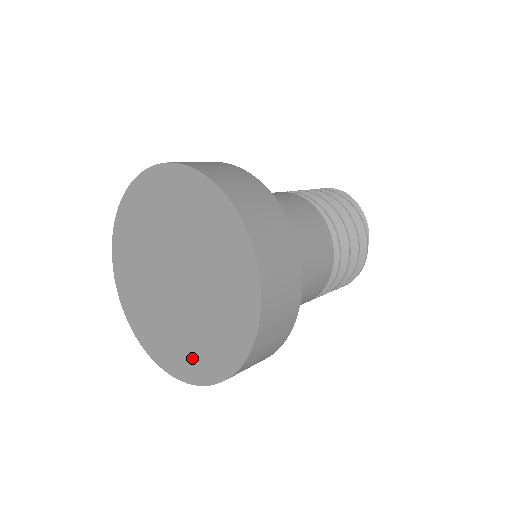
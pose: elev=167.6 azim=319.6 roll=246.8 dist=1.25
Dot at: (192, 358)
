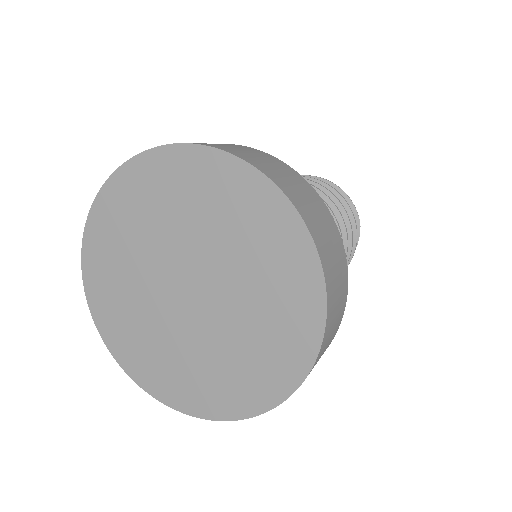
Dot at: (139, 352)
